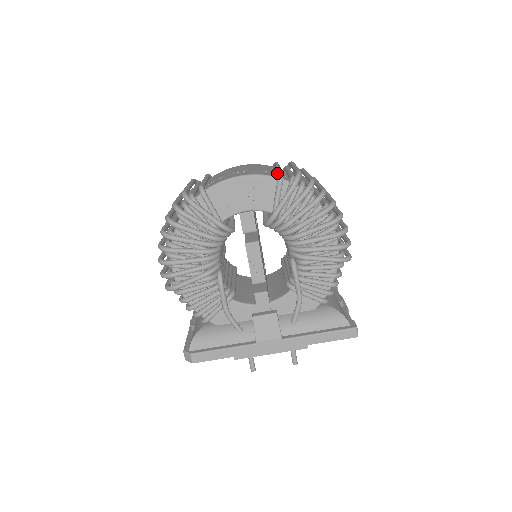
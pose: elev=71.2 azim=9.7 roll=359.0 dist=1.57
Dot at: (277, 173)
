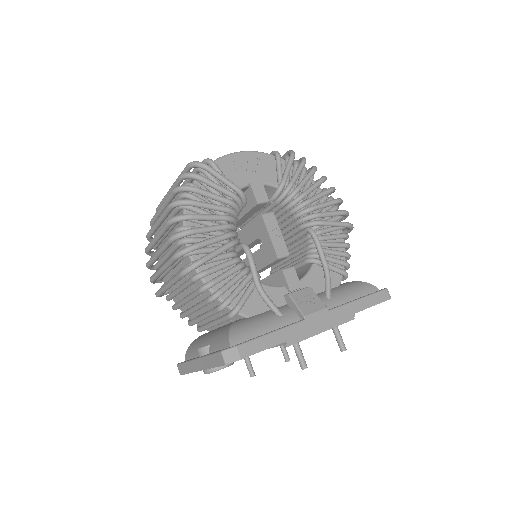
Dot at: occluded
